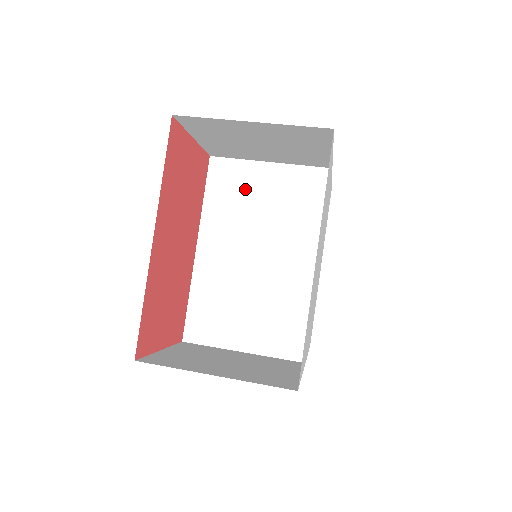
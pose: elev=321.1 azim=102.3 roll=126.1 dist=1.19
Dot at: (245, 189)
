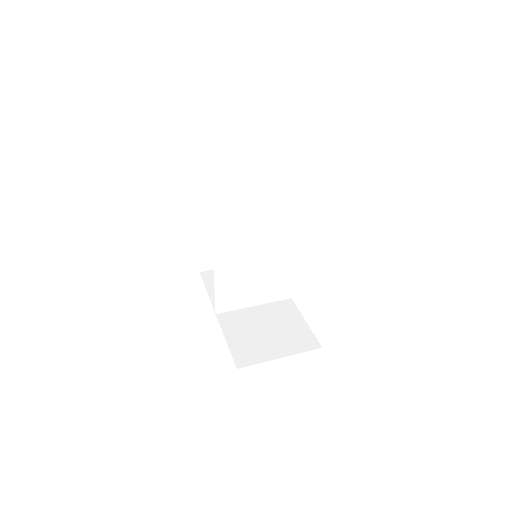
Dot at: (242, 218)
